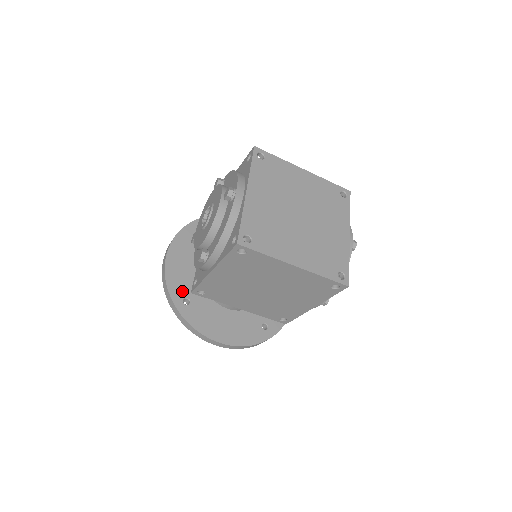
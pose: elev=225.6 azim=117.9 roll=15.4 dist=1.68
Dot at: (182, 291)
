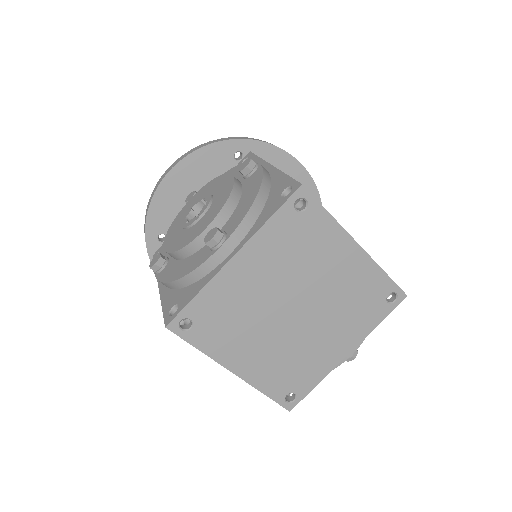
Dot at: (163, 224)
